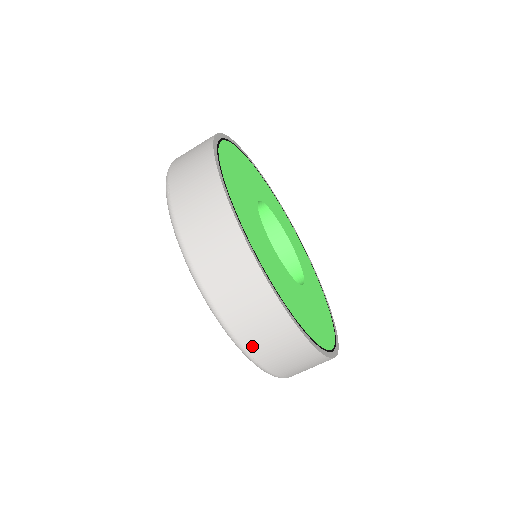
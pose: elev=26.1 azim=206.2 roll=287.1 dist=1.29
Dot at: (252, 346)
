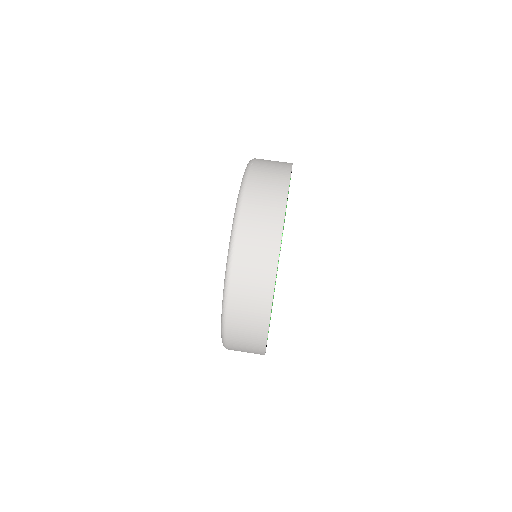
Dot at: (232, 349)
